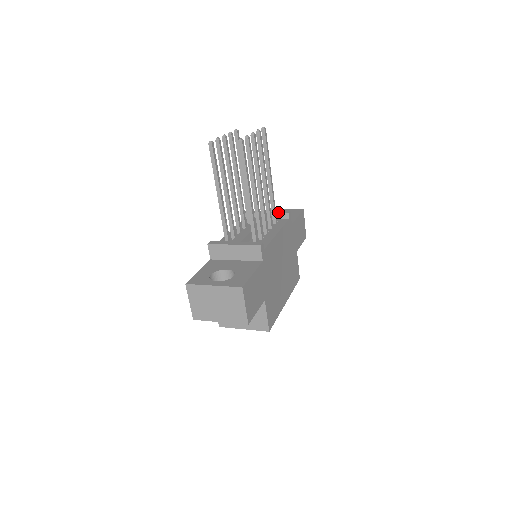
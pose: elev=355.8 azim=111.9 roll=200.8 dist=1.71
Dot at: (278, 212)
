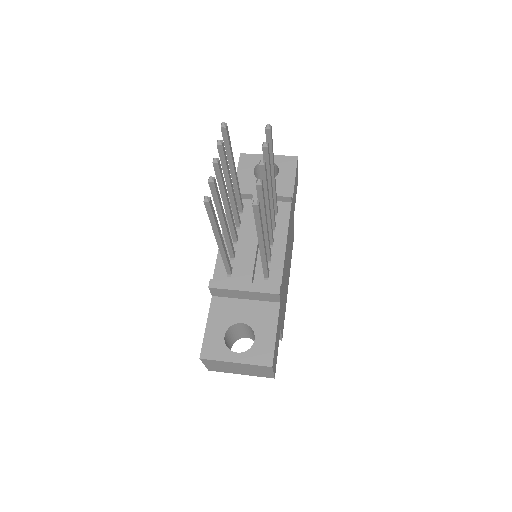
Dot at: (277, 195)
